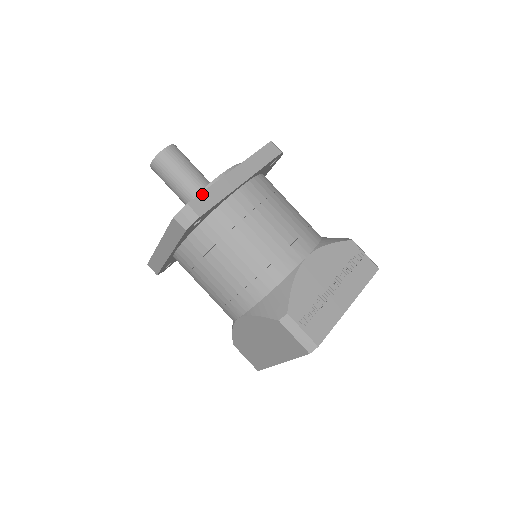
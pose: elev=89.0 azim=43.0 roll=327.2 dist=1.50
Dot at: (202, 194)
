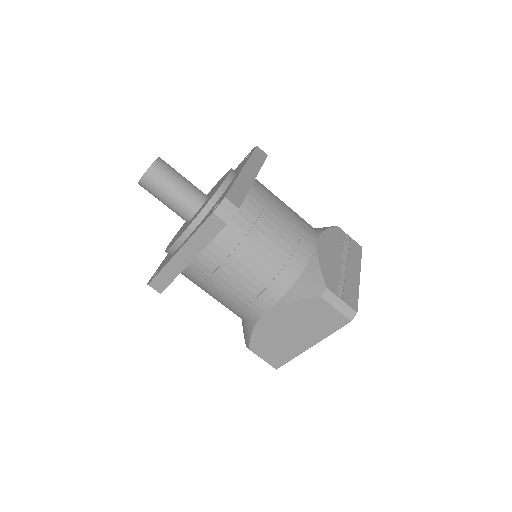
Dot at: (232, 189)
